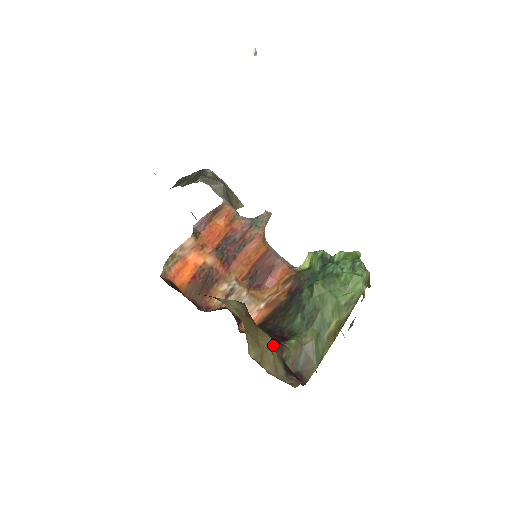
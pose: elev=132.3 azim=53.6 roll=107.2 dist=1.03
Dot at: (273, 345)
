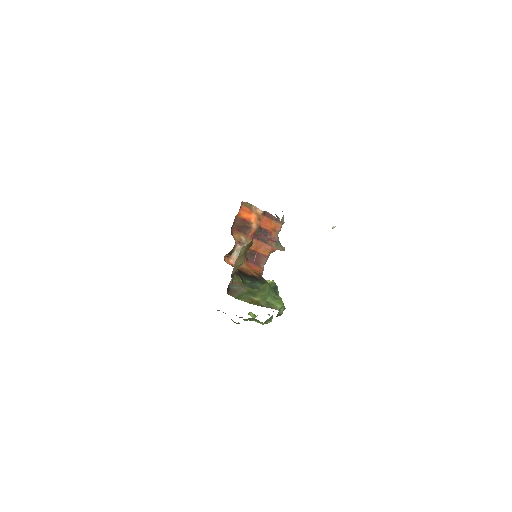
Dot at: occluded
